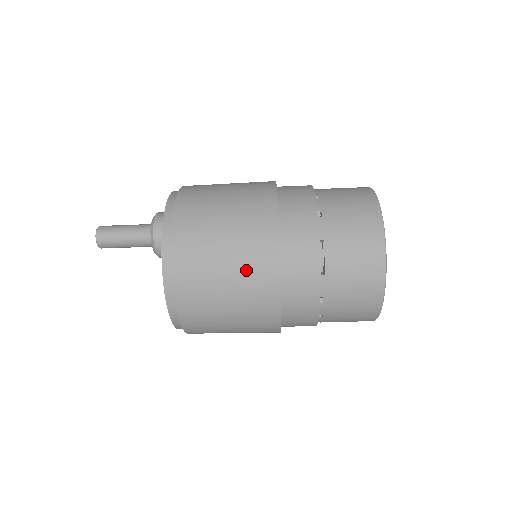
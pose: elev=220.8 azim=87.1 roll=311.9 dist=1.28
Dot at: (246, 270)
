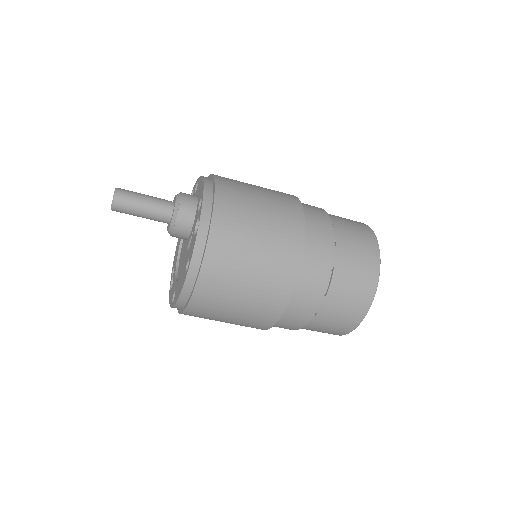
Dot at: (268, 279)
